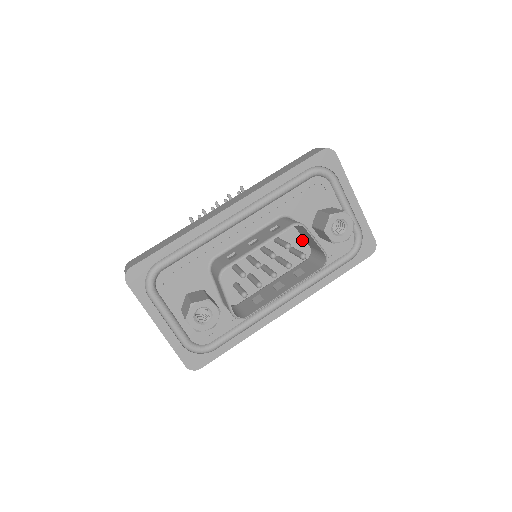
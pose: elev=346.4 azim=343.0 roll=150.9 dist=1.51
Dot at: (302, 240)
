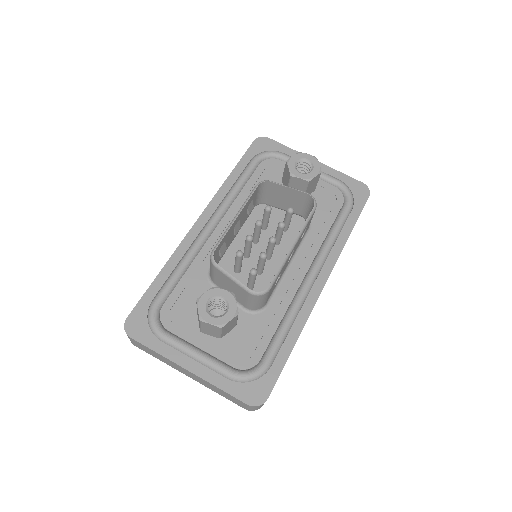
Dot at: occluded
